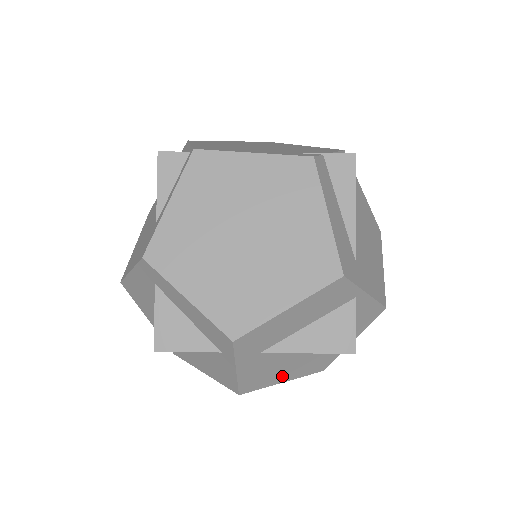
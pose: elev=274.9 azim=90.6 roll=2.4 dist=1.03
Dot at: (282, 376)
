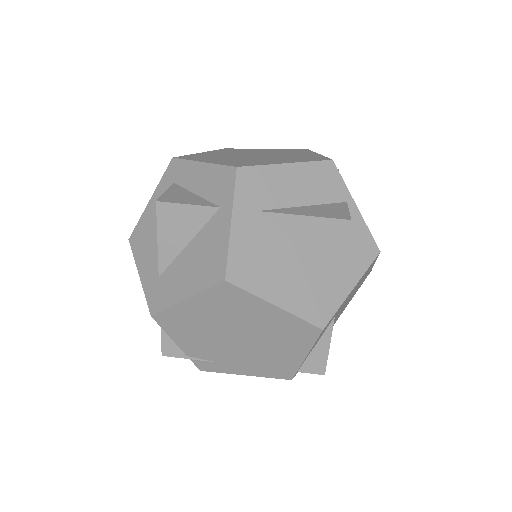
Dot at: (275, 288)
